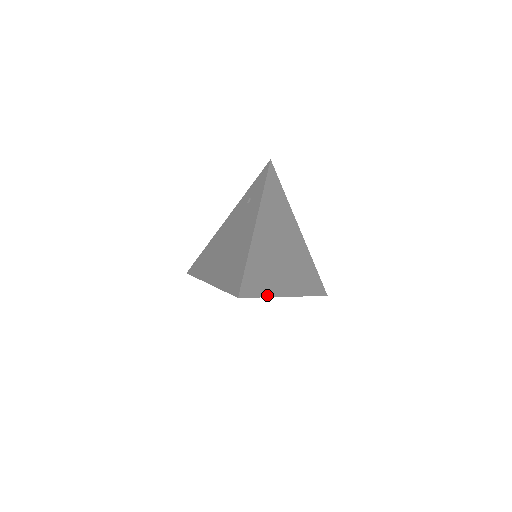
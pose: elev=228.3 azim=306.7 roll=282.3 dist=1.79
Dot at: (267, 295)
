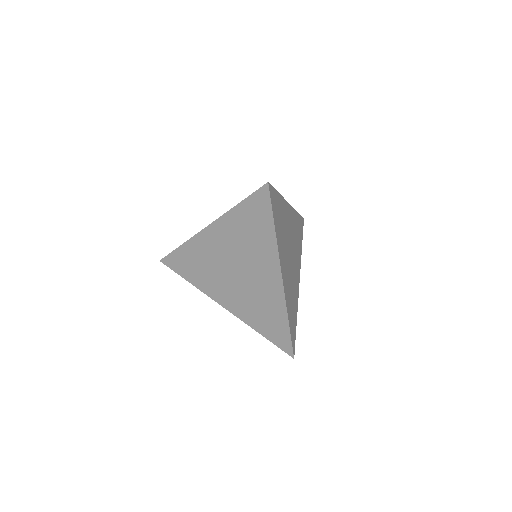
Dot at: (276, 234)
